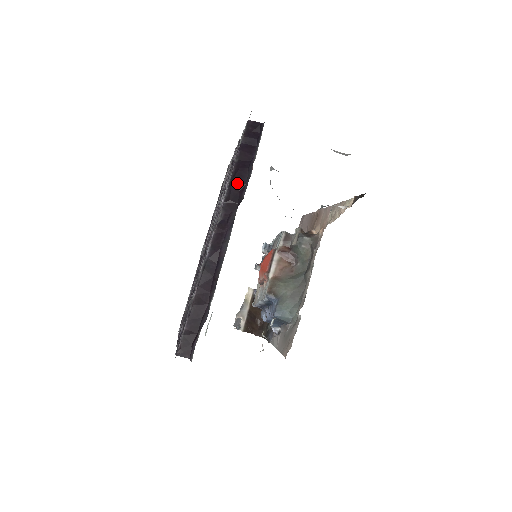
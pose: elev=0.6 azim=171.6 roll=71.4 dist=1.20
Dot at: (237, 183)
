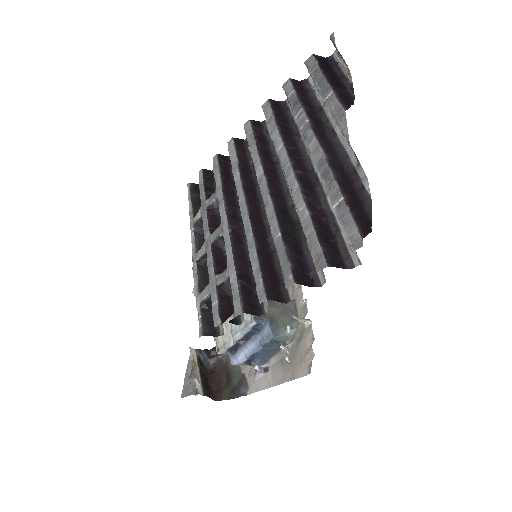
Dot at: (339, 88)
